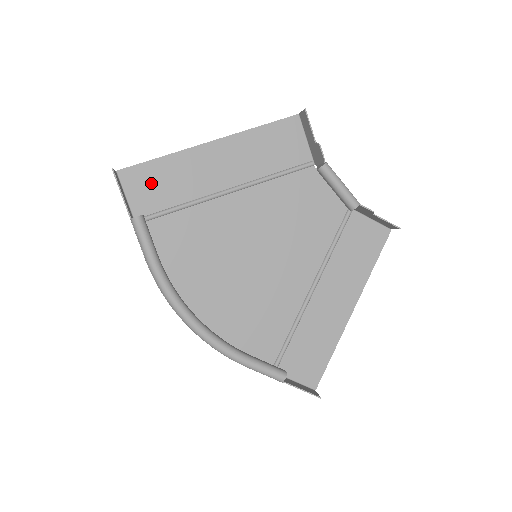
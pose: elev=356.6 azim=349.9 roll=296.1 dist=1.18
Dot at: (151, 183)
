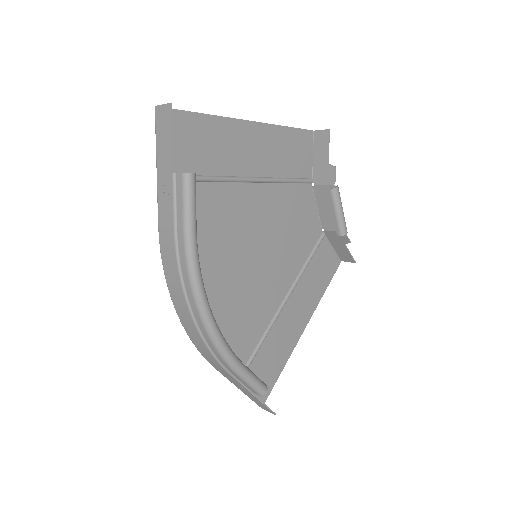
Dot at: (187, 138)
